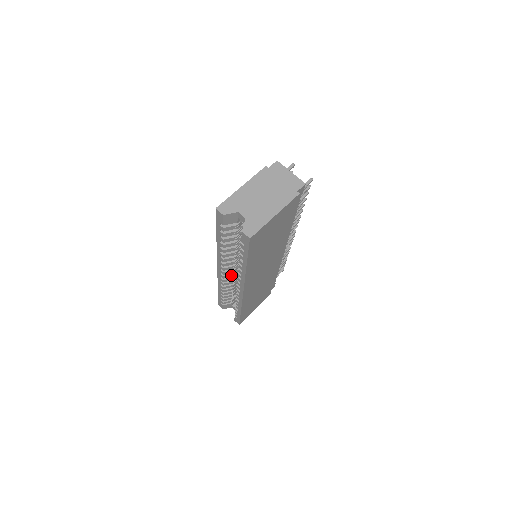
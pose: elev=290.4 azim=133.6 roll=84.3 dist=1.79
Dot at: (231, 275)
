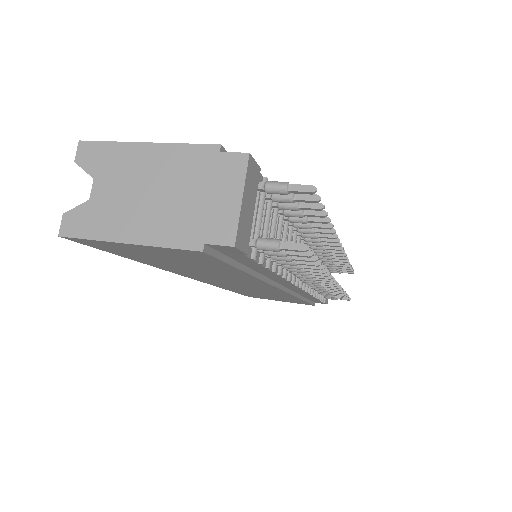
Dot at: occluded
